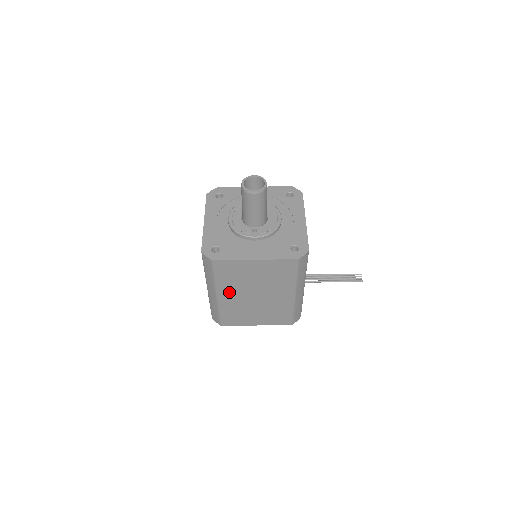
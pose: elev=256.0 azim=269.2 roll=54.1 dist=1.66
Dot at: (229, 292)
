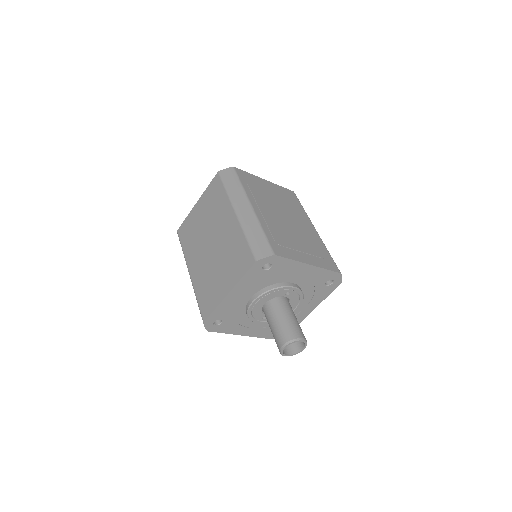
Dot at: occluded
